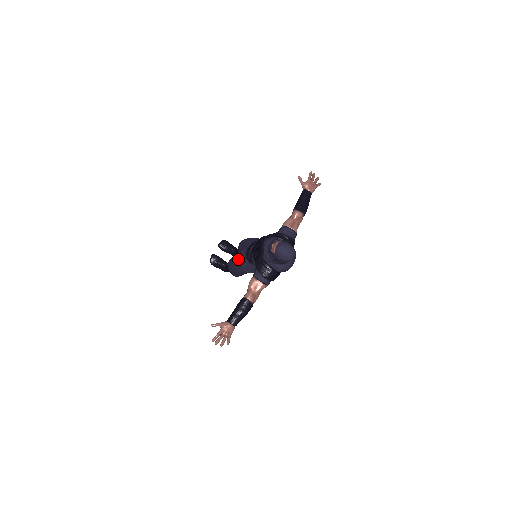
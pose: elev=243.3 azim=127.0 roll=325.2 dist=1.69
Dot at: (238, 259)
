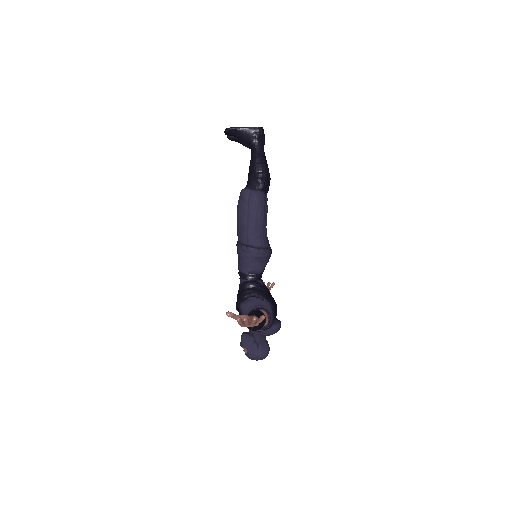
Dot at: occluded
